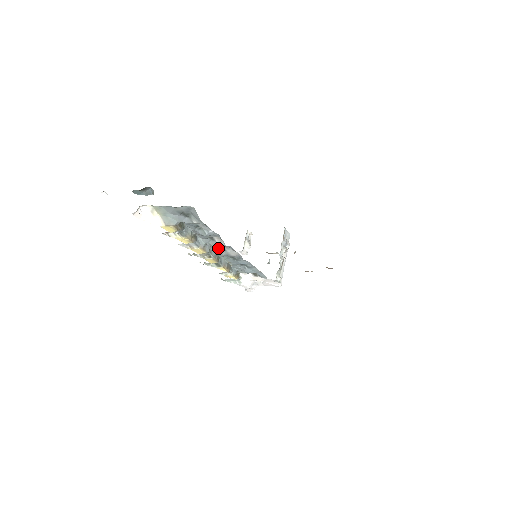
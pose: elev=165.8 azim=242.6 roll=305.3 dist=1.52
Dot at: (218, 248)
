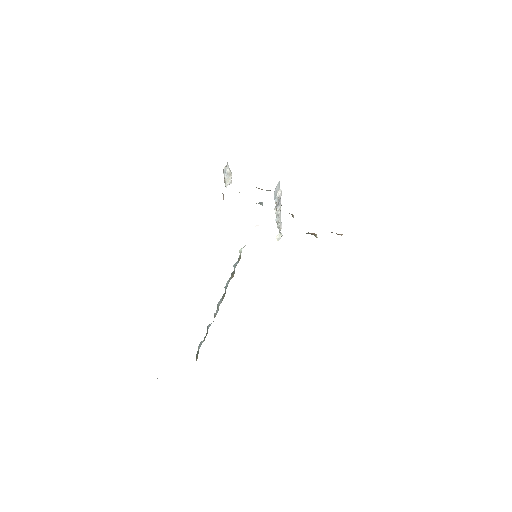
Dot at: occluded
